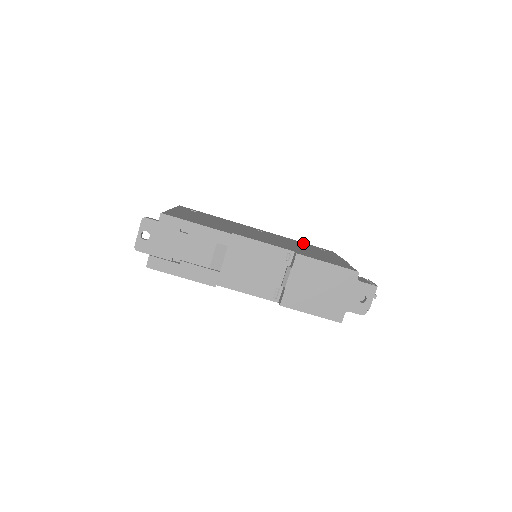
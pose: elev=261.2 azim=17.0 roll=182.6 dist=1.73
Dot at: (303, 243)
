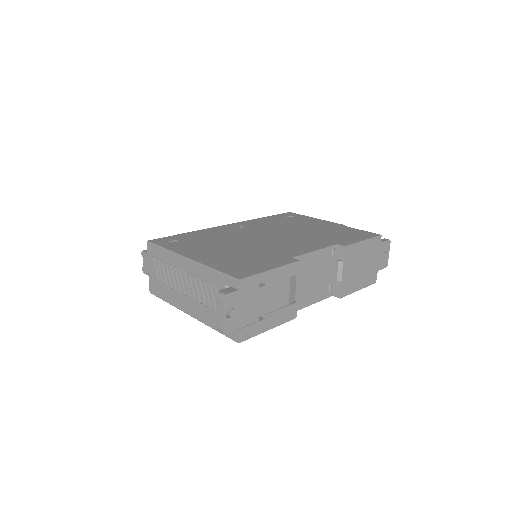
Dot at: (272, 218)
